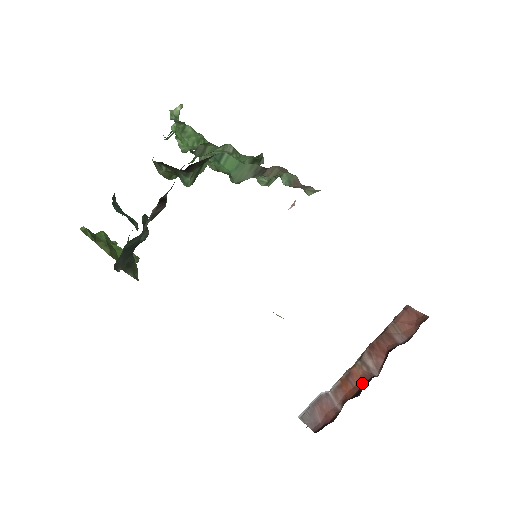
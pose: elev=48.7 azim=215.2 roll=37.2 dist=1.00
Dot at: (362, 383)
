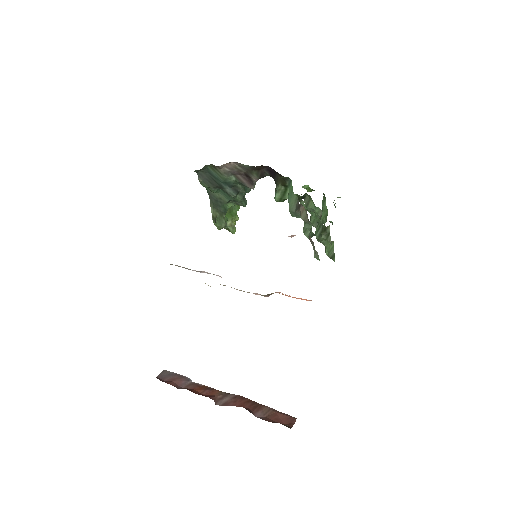
Dot at: (206, 396)
